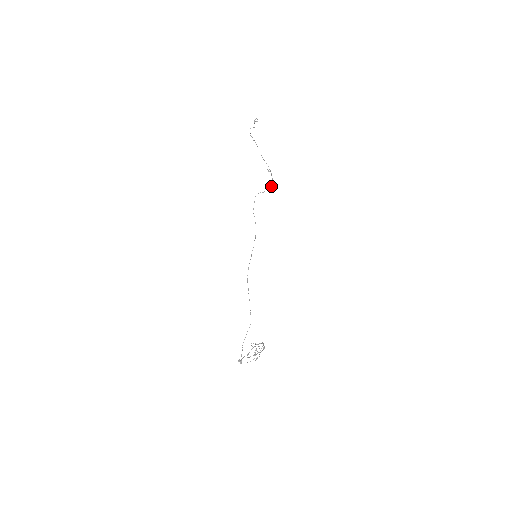
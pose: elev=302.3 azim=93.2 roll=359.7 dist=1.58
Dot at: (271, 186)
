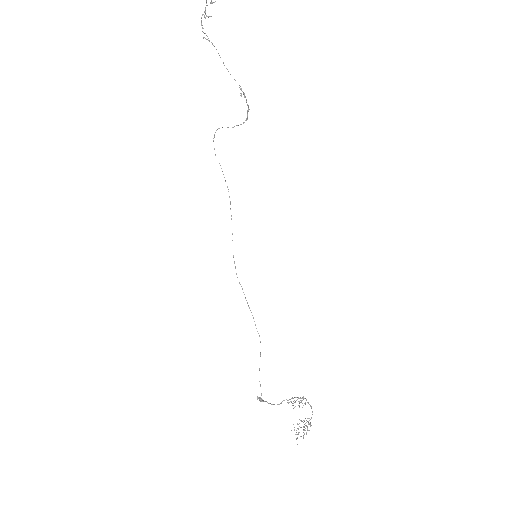
Dot at: (246, 118)
